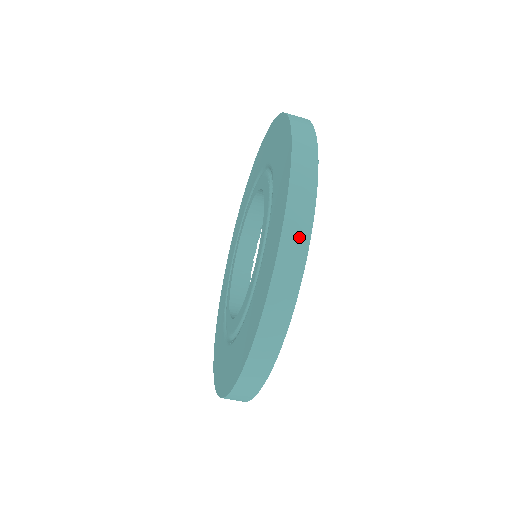
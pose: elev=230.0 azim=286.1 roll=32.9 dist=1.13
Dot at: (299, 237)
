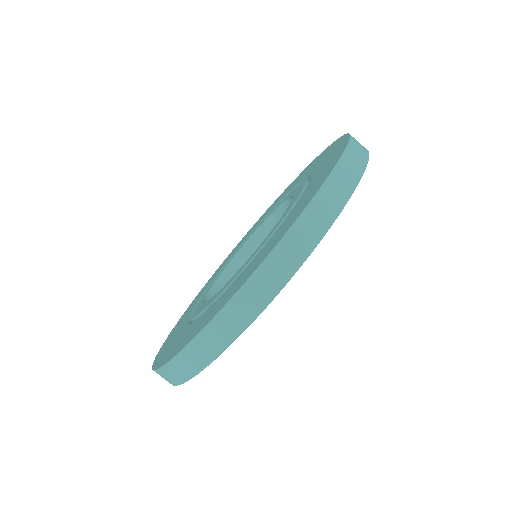
Dot at: (362, 147)
